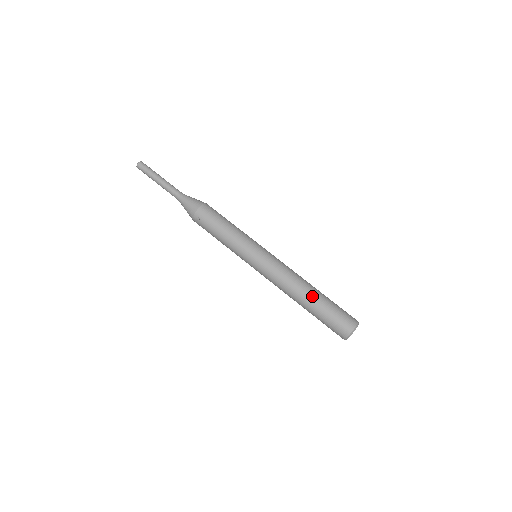
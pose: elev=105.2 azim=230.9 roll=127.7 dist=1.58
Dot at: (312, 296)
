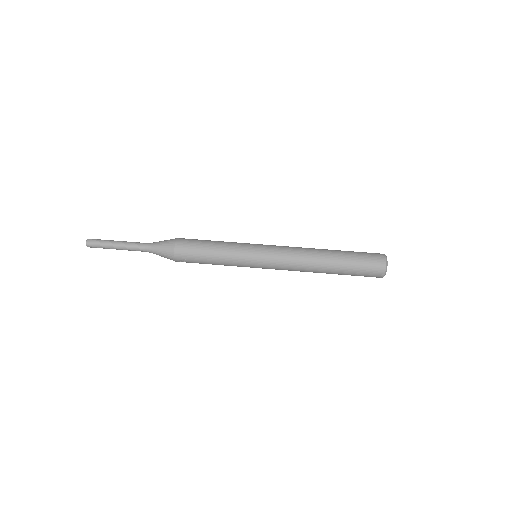
Dot at: (331, 263)
